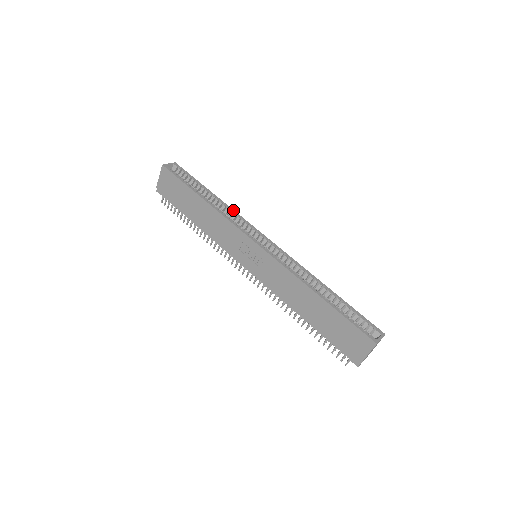
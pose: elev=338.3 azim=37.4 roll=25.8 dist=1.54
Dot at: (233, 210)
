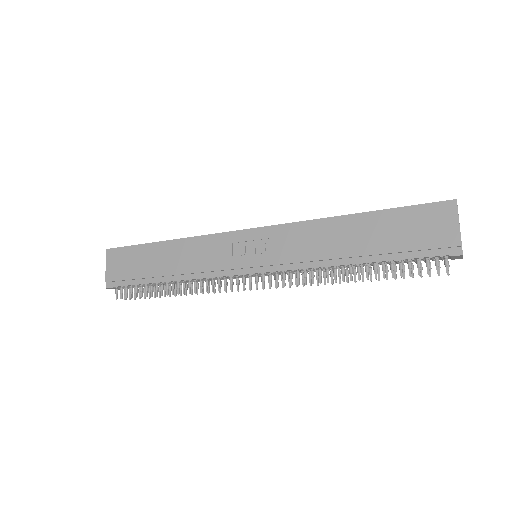
Dot at: occluded
